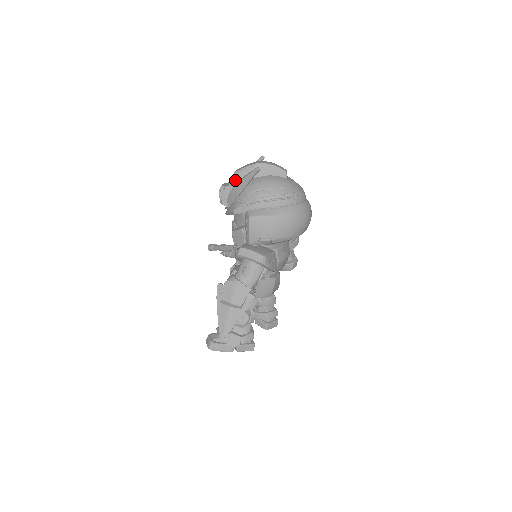
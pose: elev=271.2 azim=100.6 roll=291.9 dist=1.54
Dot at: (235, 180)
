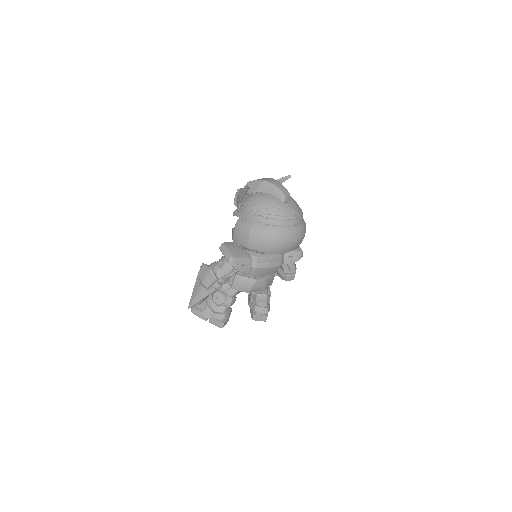
Dot at: occluded
